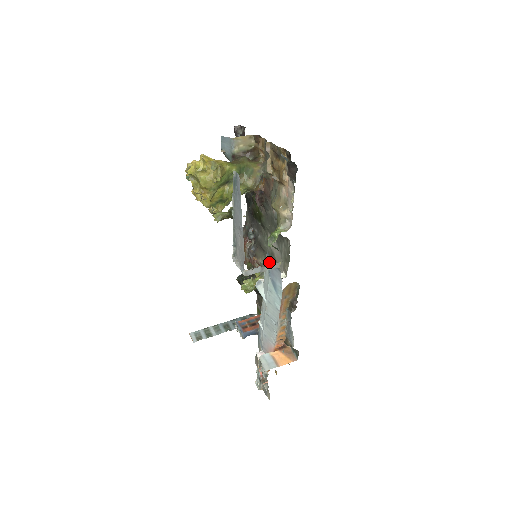
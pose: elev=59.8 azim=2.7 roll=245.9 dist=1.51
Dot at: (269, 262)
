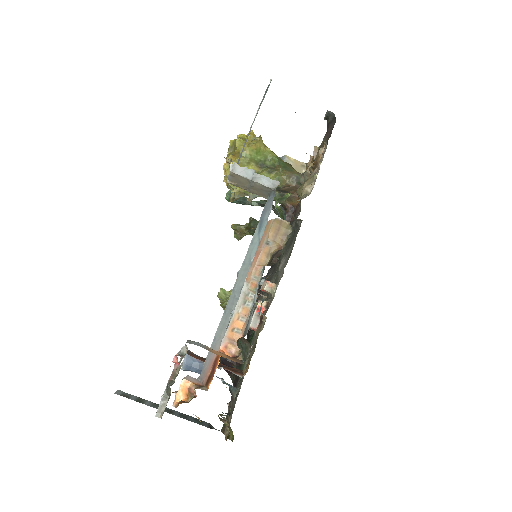
Dot at: occluded
